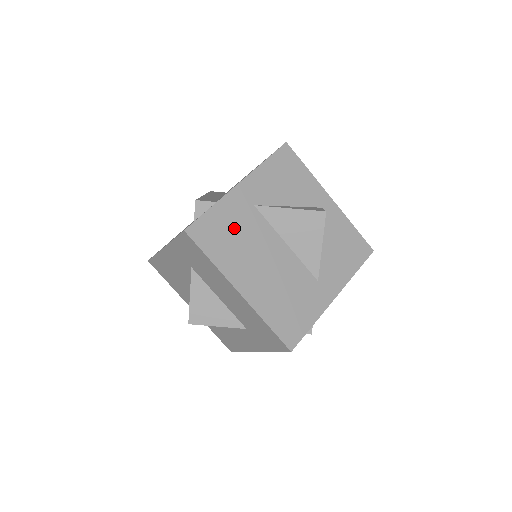
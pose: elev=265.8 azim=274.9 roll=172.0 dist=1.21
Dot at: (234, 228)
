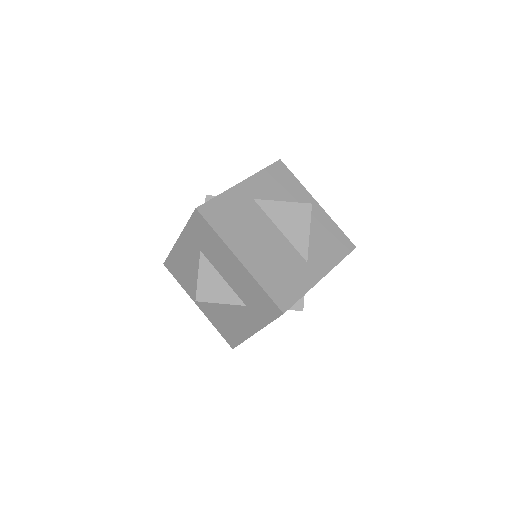
Dot at: (236, 212)
